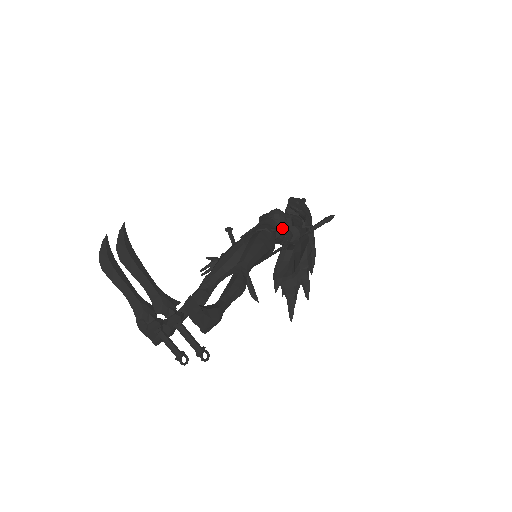
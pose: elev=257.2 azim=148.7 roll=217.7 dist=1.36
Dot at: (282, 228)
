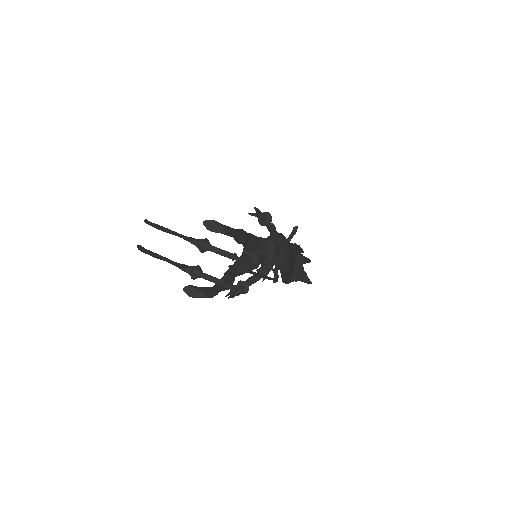
Dot at: (258, 220)
